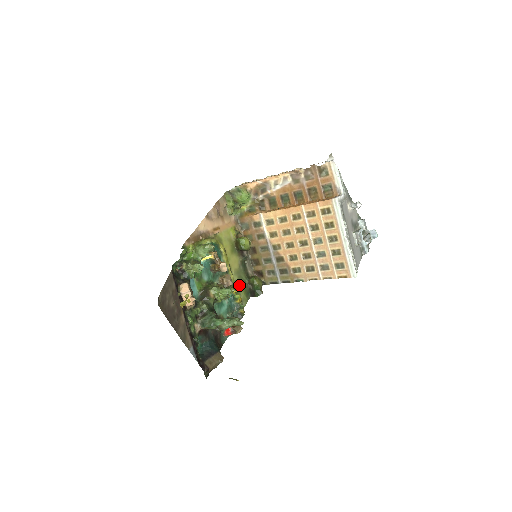
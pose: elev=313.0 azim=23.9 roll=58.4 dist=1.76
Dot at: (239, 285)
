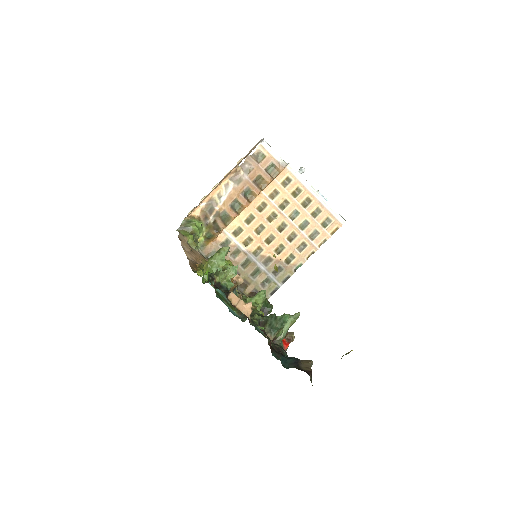
Dot at: occluded
